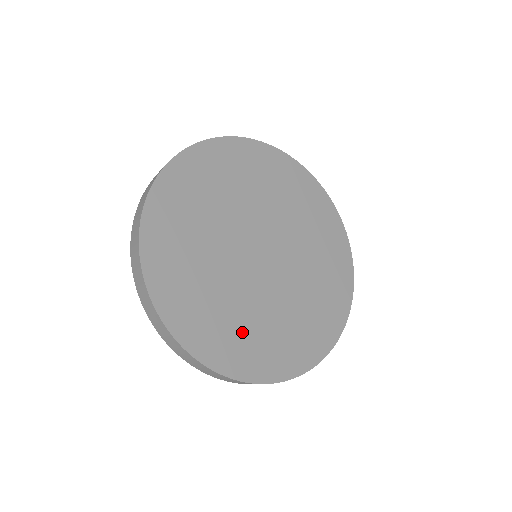
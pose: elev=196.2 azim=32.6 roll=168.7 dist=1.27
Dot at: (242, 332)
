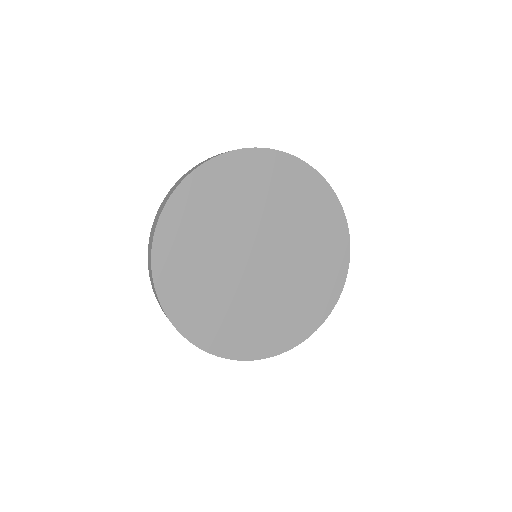
Dot at: (220, 316)
